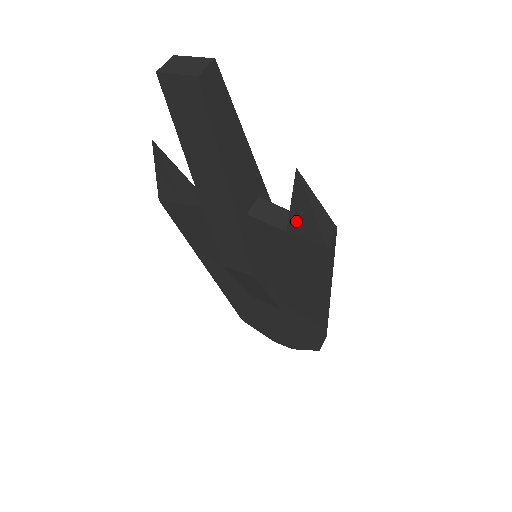
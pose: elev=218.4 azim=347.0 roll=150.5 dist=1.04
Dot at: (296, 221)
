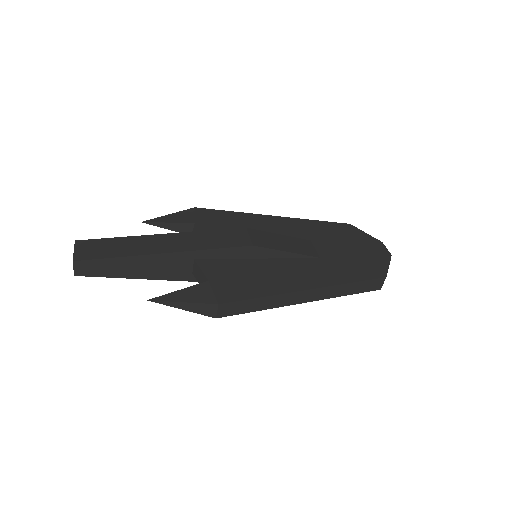
Dot at: occluded
